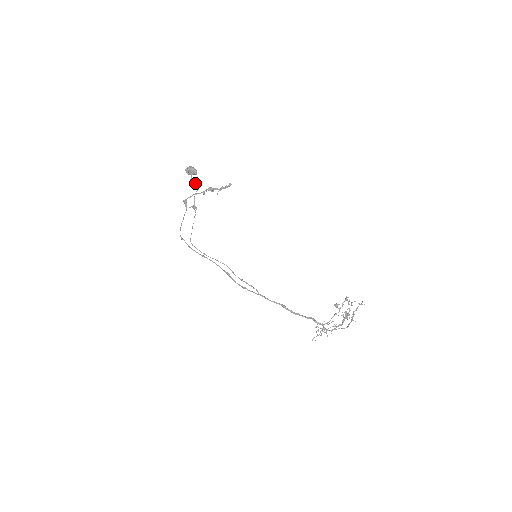
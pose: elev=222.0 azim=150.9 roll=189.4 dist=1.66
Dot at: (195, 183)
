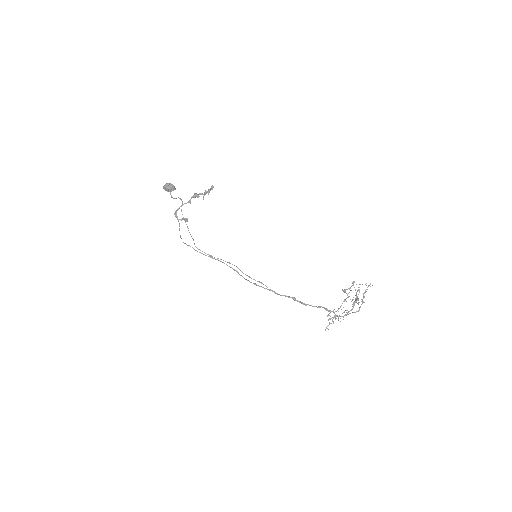
Dot at: occluded
